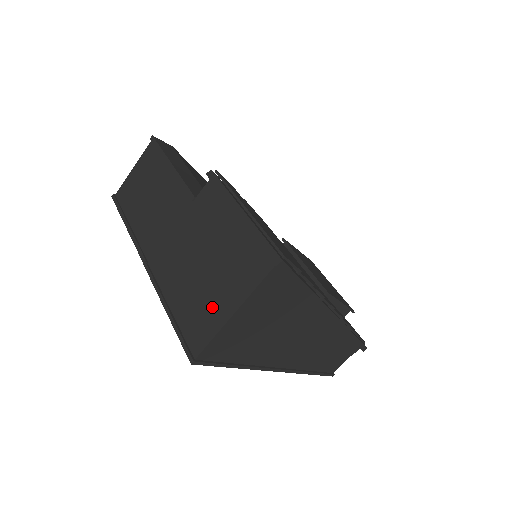
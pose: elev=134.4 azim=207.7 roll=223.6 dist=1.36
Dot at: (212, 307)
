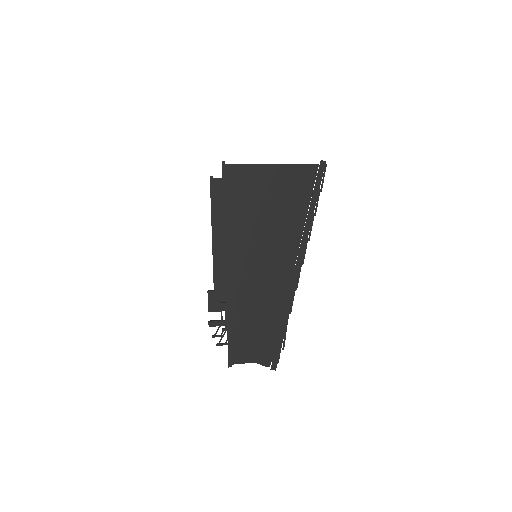
Dot at: occluded
